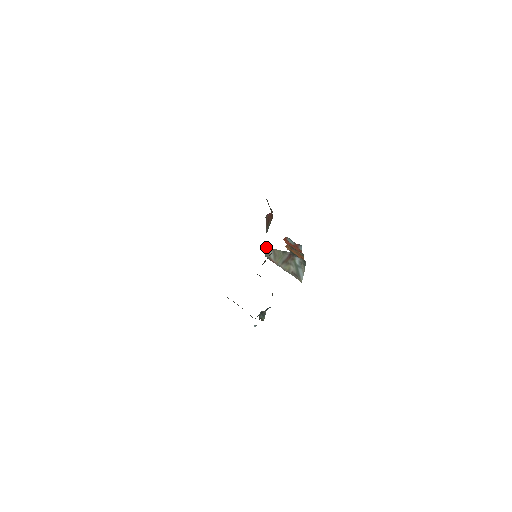
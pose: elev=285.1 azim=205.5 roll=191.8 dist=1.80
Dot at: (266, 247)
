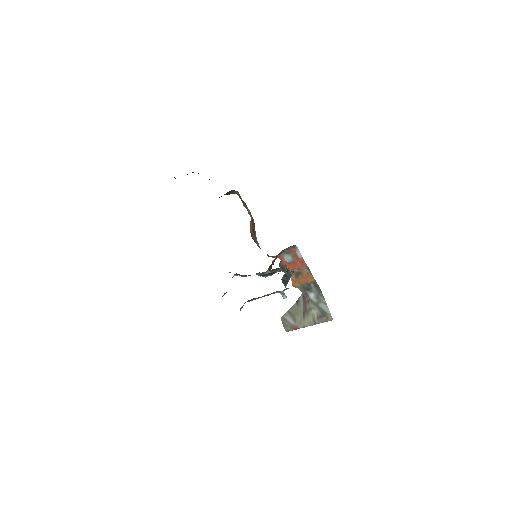
Dot at: (281, 317)
